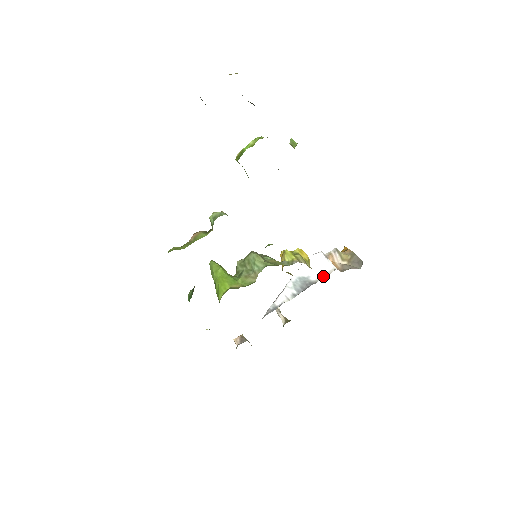
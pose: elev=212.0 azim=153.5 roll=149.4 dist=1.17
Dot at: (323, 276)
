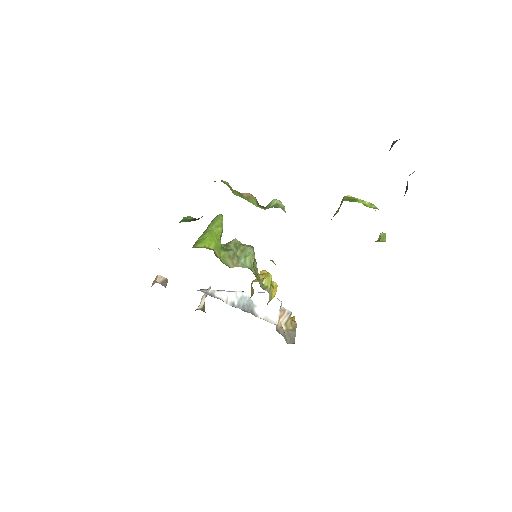
Dot at: (264, 318)
